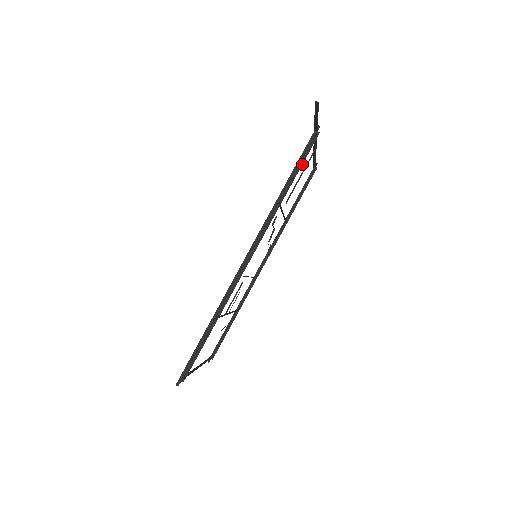
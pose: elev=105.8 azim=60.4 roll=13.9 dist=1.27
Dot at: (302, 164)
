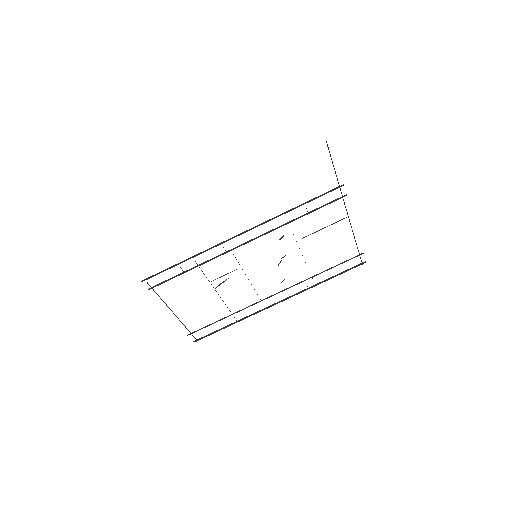
Dot at: occluded
